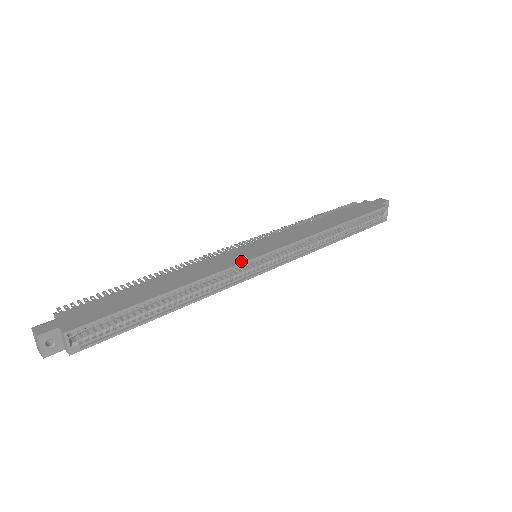
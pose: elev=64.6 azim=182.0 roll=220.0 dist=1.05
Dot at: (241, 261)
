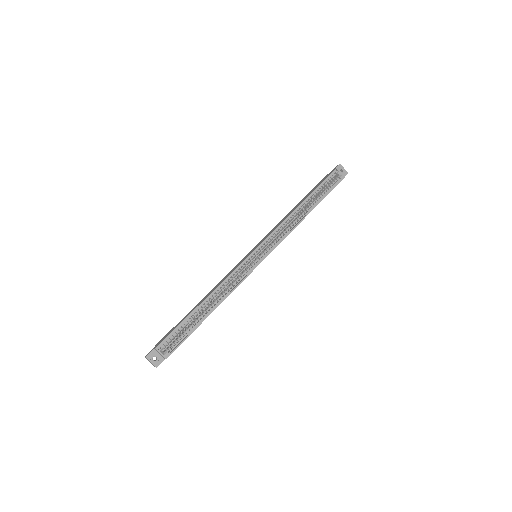
Dot at: (240, 263)
